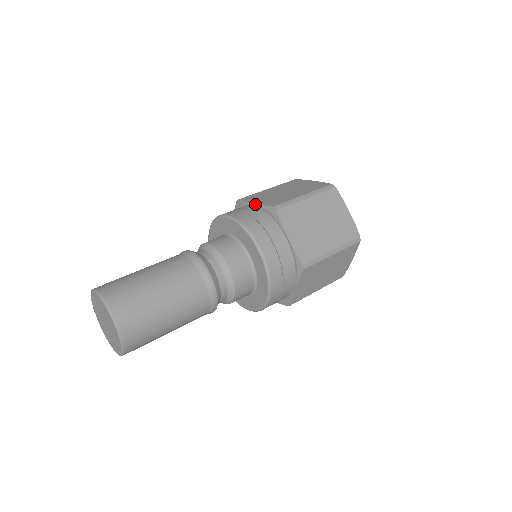
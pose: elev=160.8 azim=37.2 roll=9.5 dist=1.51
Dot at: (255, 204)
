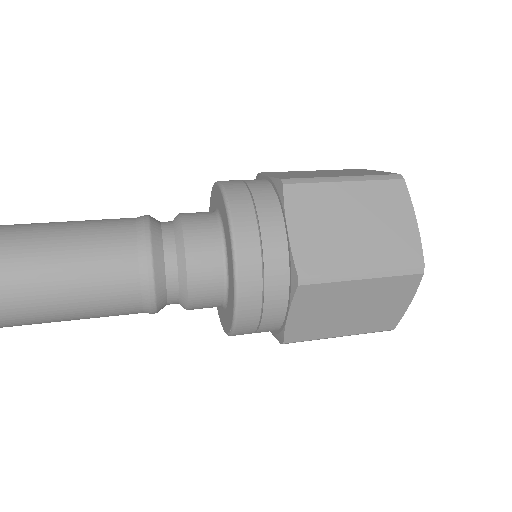
Dot at: (266, 176)
